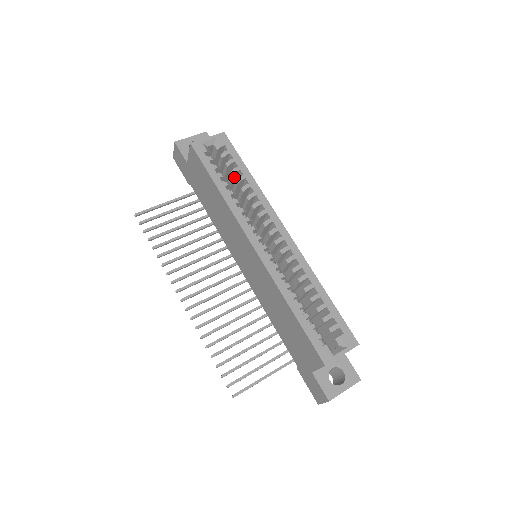
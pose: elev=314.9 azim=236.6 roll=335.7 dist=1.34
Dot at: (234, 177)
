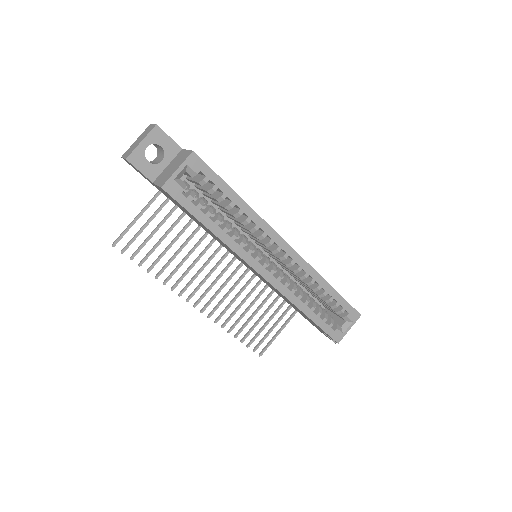
Dot at: occluded
